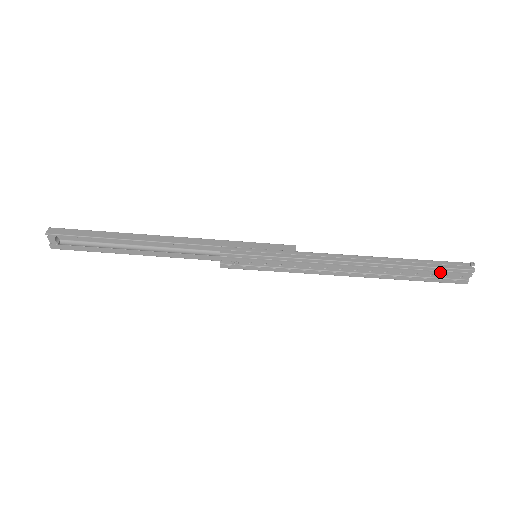
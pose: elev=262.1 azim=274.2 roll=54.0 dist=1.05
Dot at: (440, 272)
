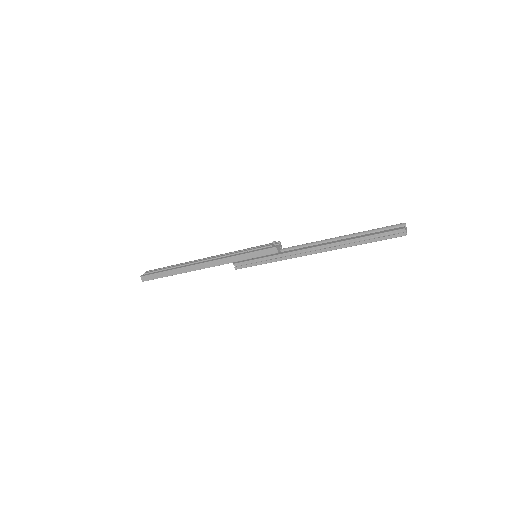
Dot at: (381, 239)
